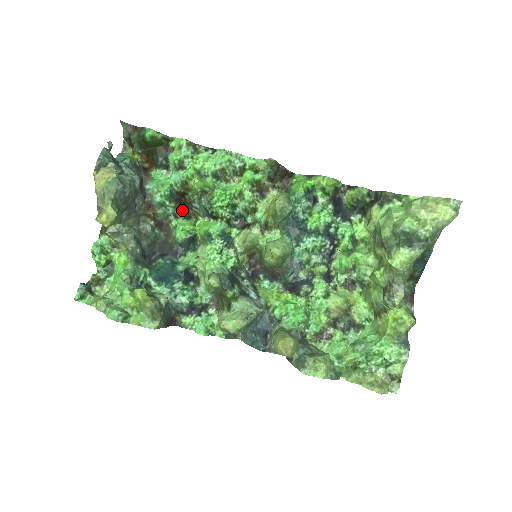
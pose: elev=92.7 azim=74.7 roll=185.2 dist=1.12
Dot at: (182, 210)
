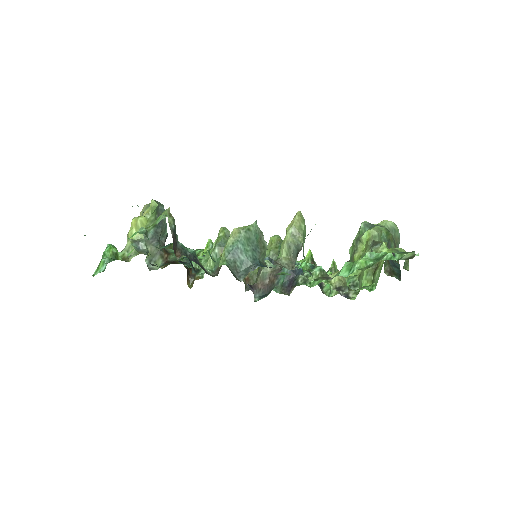
Dot at: (187, 274)
